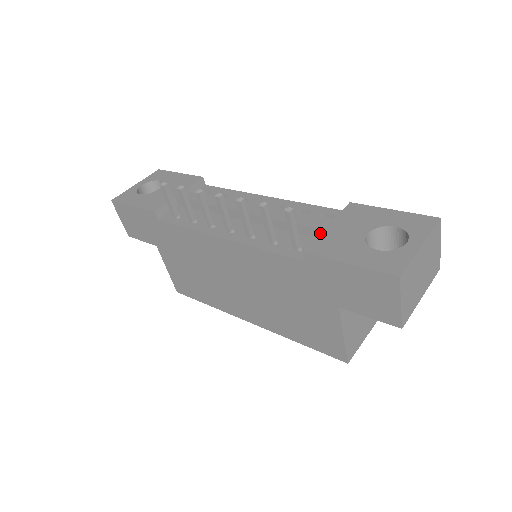
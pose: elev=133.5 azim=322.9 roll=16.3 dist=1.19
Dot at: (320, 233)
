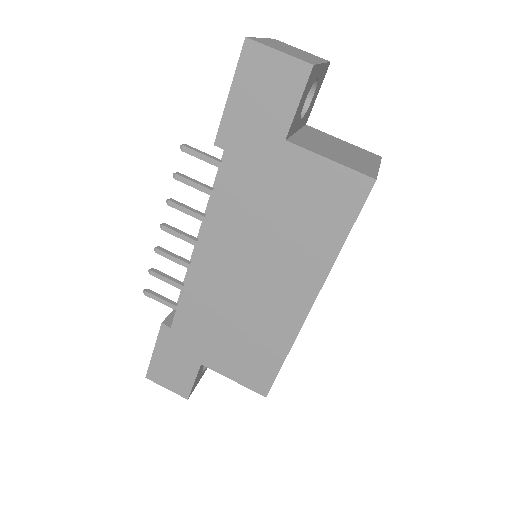
Dot at: occluded
